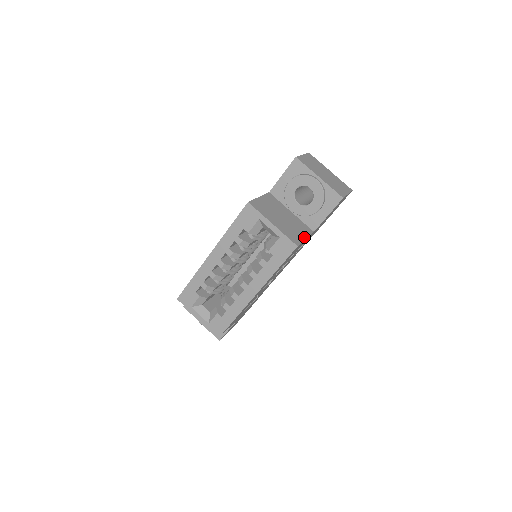
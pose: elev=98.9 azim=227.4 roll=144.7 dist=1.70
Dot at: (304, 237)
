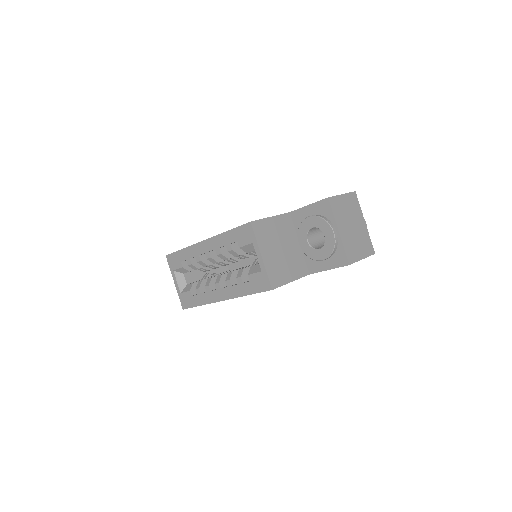
Dot at: (290, 279)
